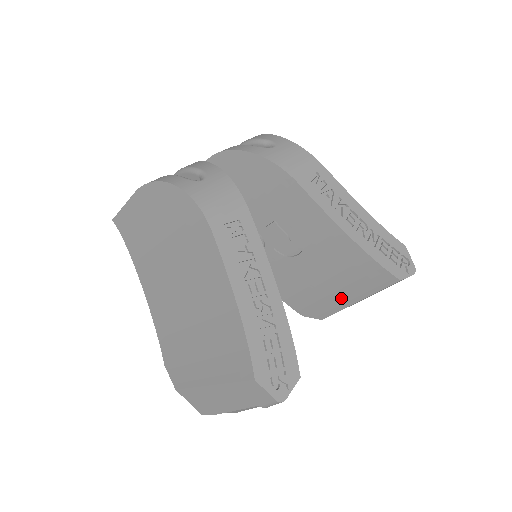
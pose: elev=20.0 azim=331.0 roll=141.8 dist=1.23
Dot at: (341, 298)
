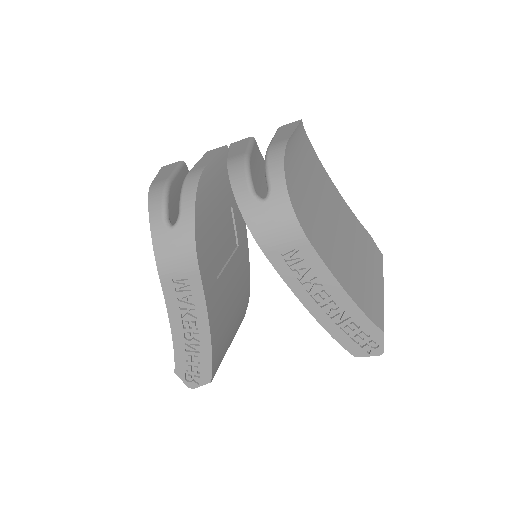
Dot at: occluded
